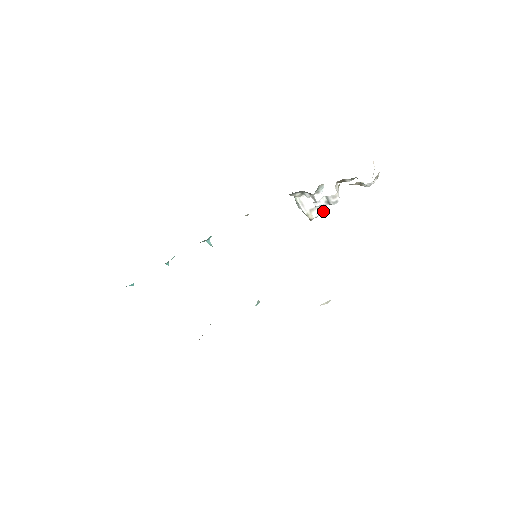
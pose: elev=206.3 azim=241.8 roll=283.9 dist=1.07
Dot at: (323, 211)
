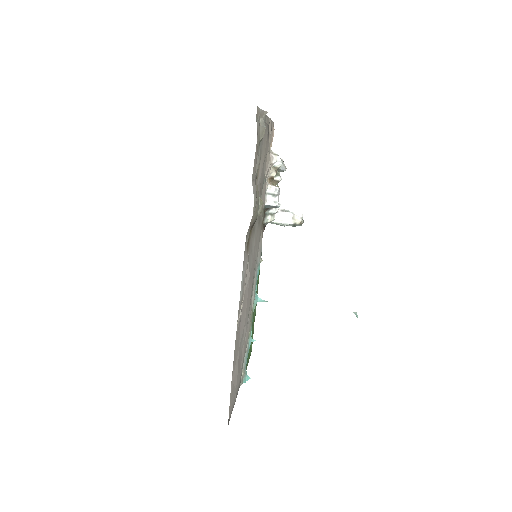
Dot at: (301, 211)
